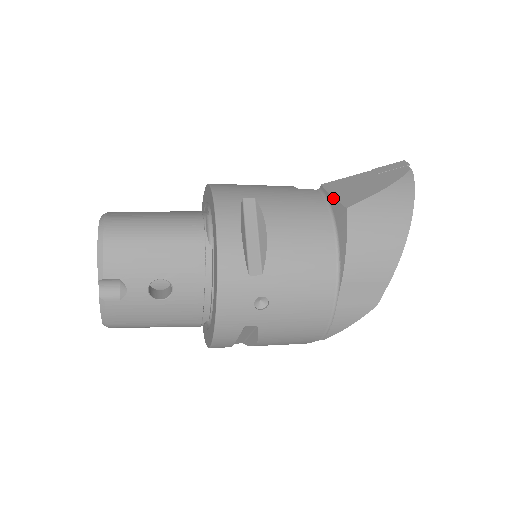
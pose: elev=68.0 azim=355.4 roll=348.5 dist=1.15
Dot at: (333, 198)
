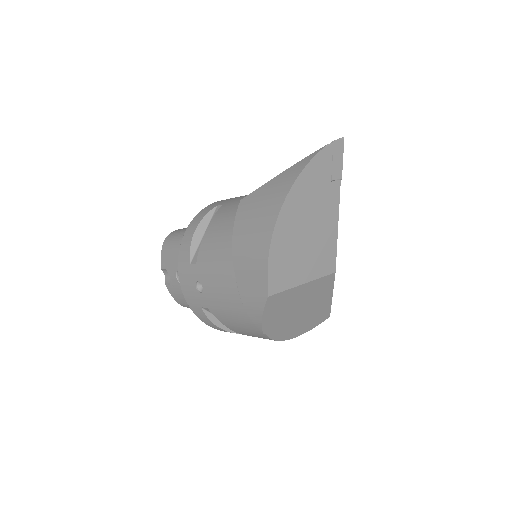
Dot at: occluded
